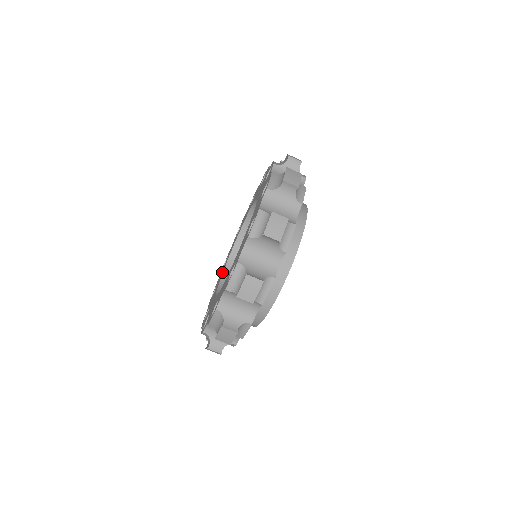
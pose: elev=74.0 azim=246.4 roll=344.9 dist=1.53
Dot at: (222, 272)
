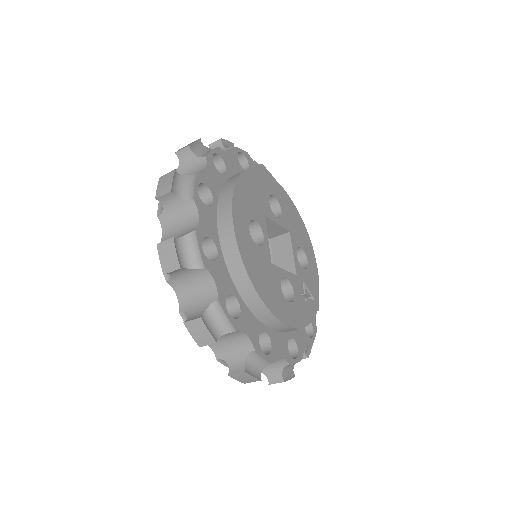
Dot at: occluded
